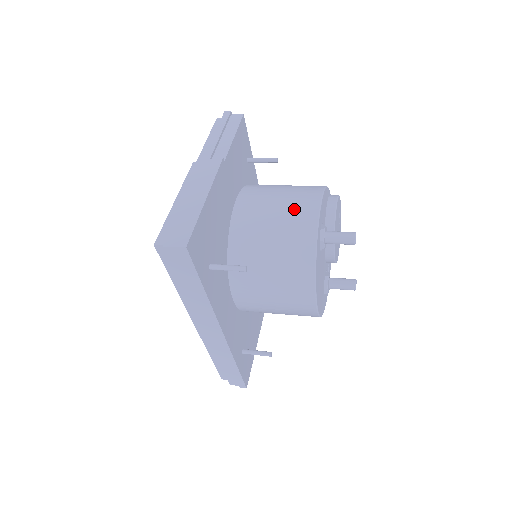
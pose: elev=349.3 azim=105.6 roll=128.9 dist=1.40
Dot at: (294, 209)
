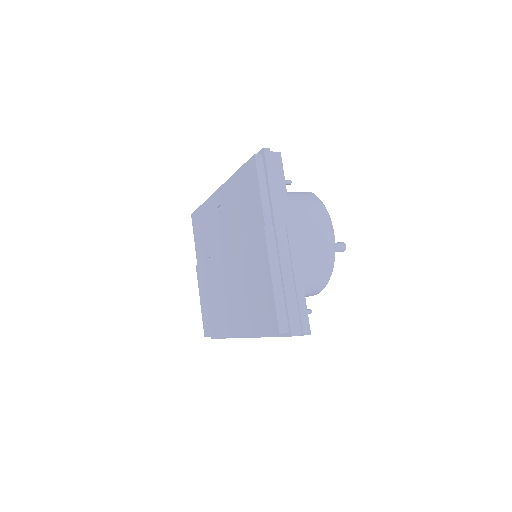
Dot at: (318, 240)
